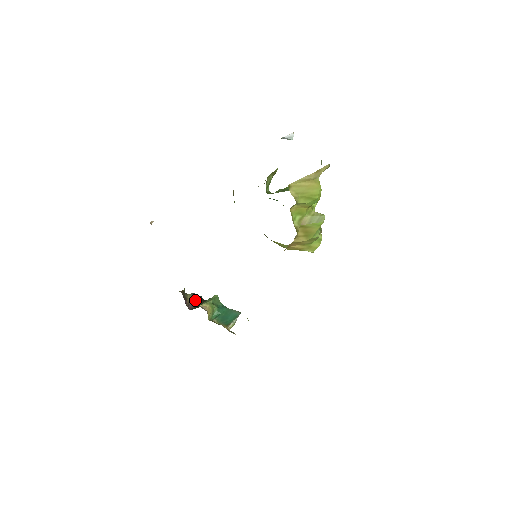
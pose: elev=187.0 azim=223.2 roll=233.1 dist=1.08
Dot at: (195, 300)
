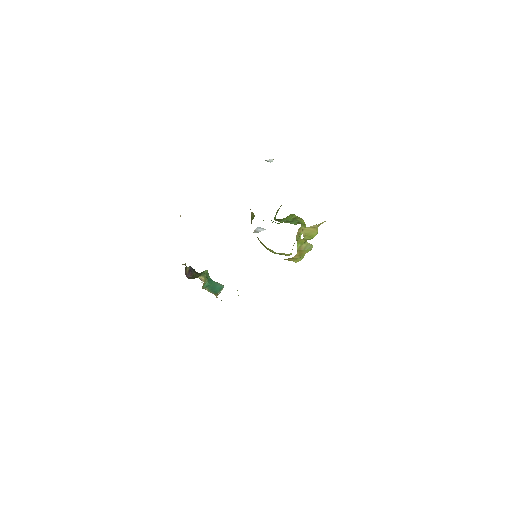
Dot at: (191, 272)
